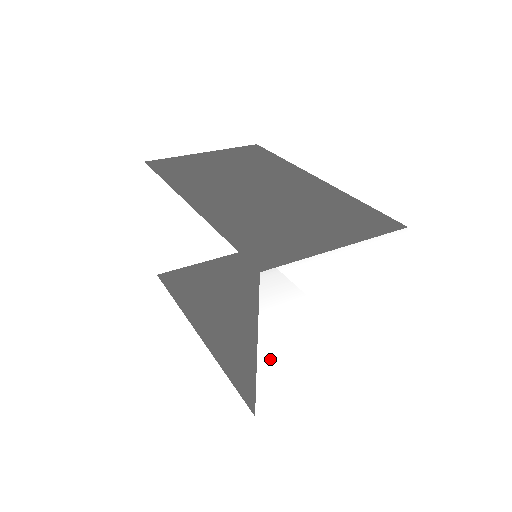
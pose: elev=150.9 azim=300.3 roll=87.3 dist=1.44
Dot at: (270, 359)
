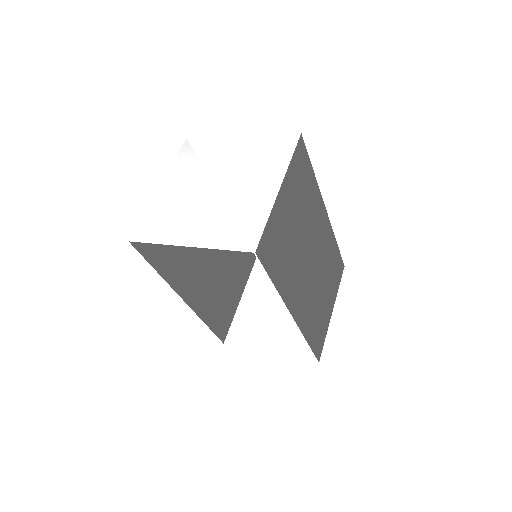
Dot at: (164, 196)
